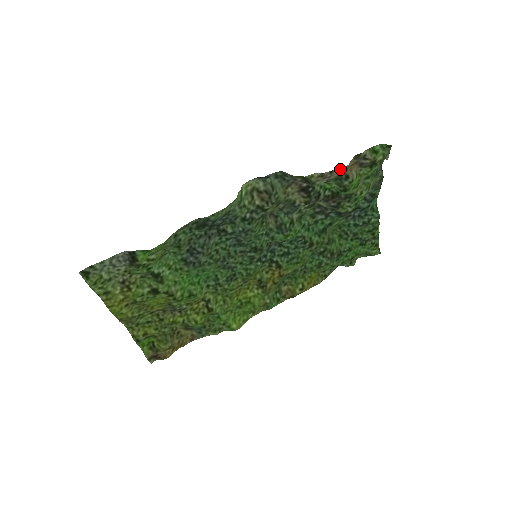
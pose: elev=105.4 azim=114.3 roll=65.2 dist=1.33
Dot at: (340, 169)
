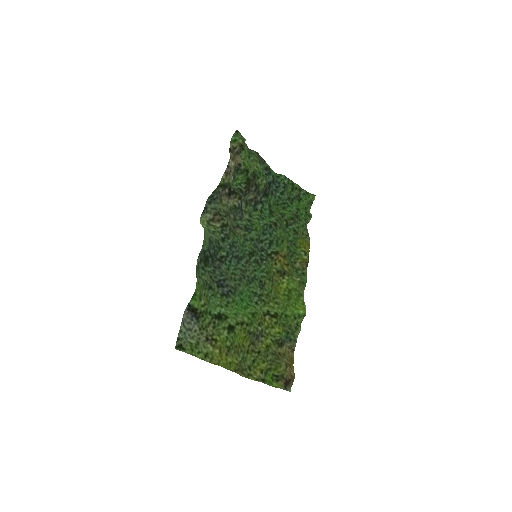
Dot at: (230, 161)
